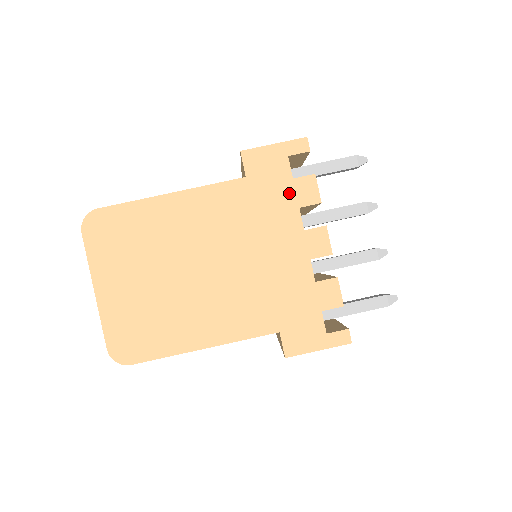
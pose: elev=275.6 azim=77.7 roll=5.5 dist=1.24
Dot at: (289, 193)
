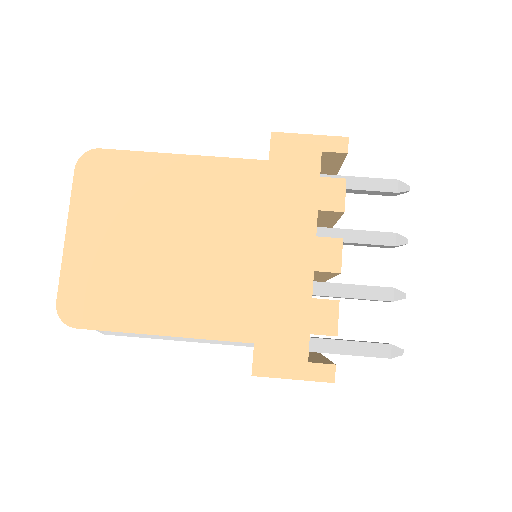
Dot at: (311, 191)
